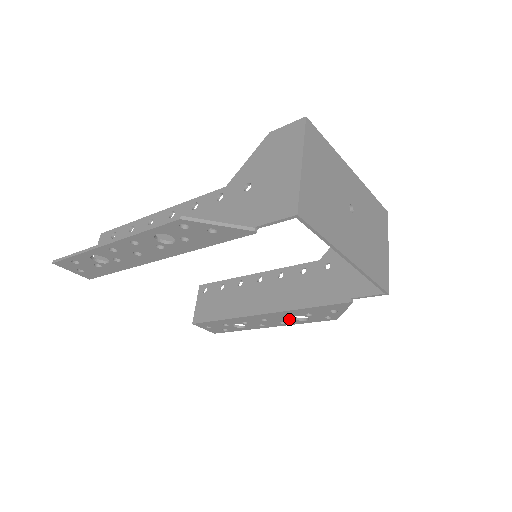
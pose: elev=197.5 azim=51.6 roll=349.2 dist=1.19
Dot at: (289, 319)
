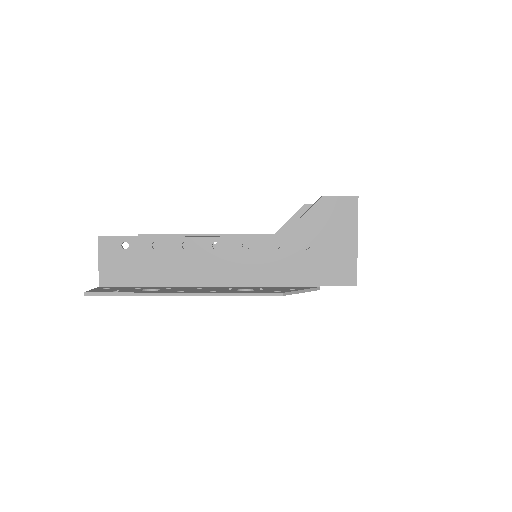
Dot at: occluded
